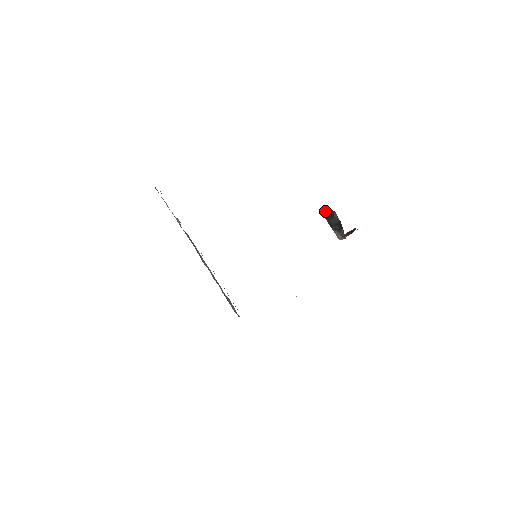
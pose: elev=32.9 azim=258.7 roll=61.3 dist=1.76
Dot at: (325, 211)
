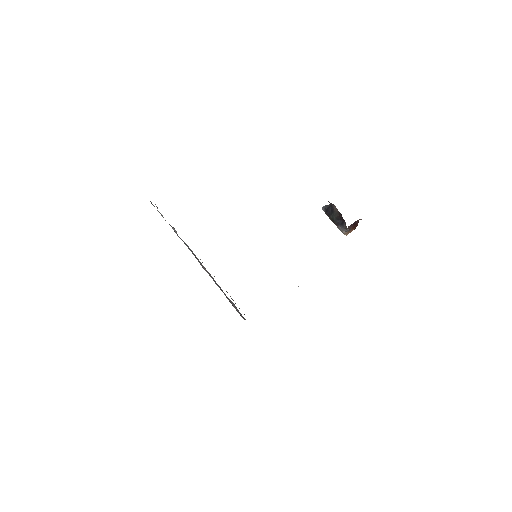
Dot at: (325, 207)
